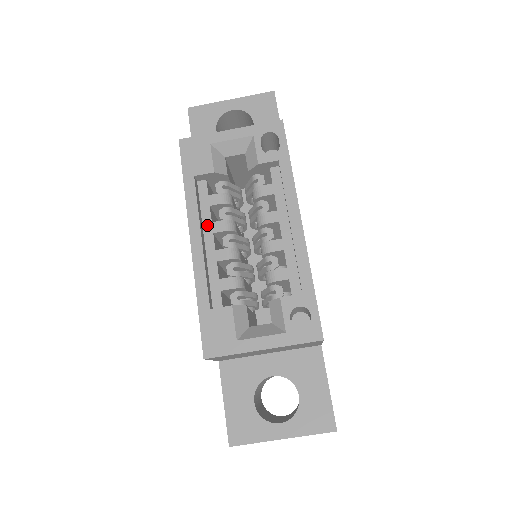
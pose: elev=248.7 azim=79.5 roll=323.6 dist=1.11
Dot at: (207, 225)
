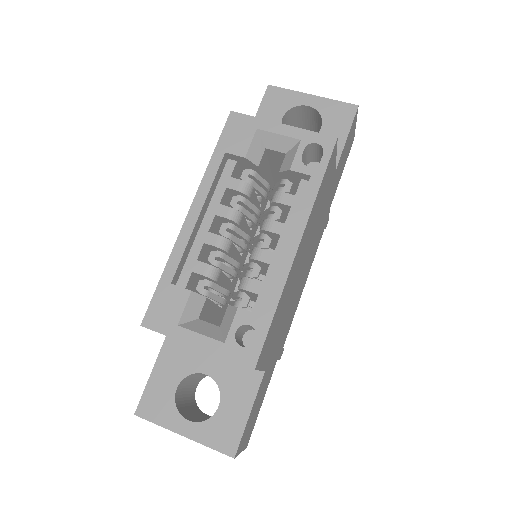
Dot at: (214, 204)
